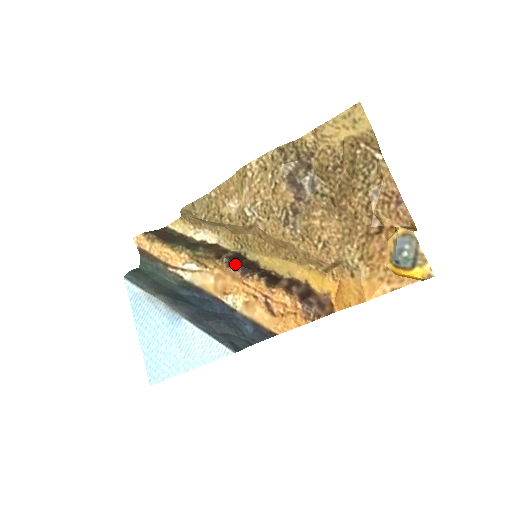
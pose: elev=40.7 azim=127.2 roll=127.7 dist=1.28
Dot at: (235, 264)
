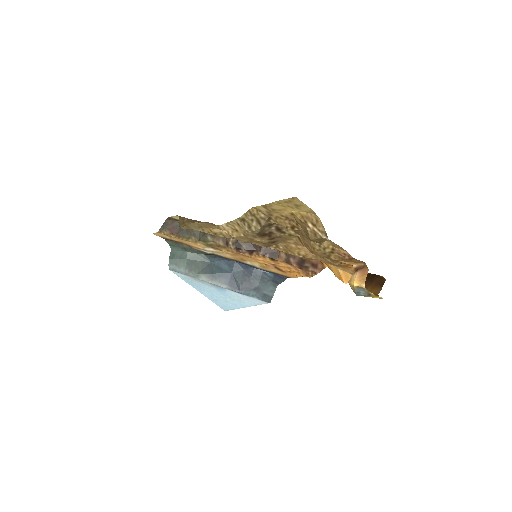
Dot at: (241, 249)
